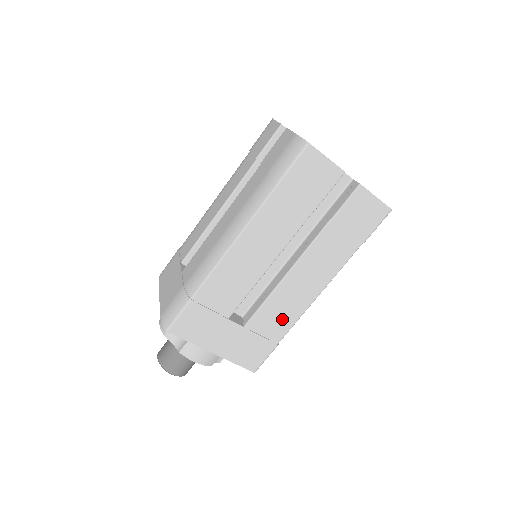
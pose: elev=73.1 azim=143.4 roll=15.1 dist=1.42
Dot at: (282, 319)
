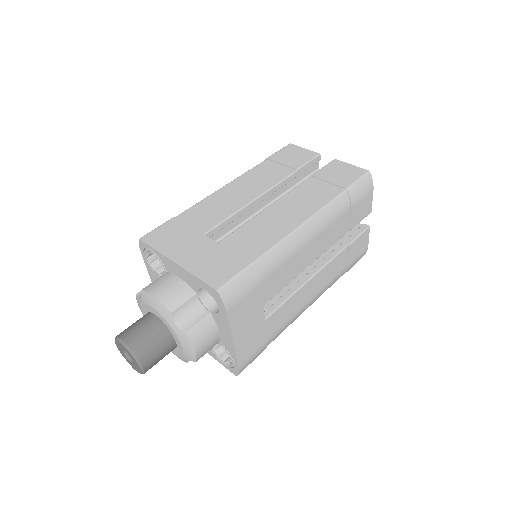
Dot at: (260, 240)
